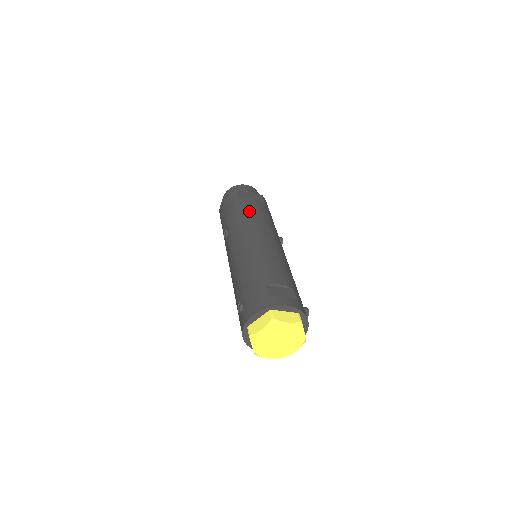
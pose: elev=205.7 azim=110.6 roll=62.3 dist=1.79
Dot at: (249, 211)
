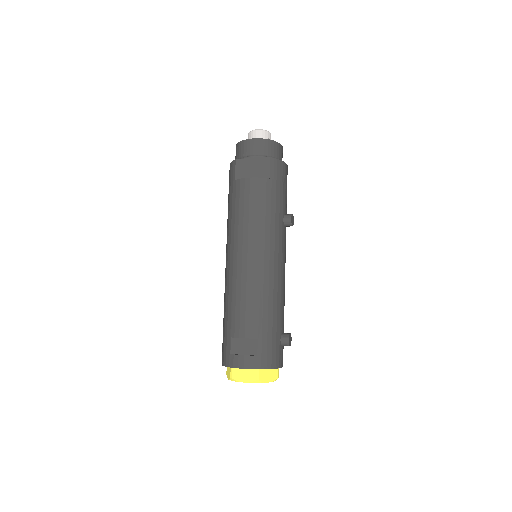
Dot at: (238, 209)
